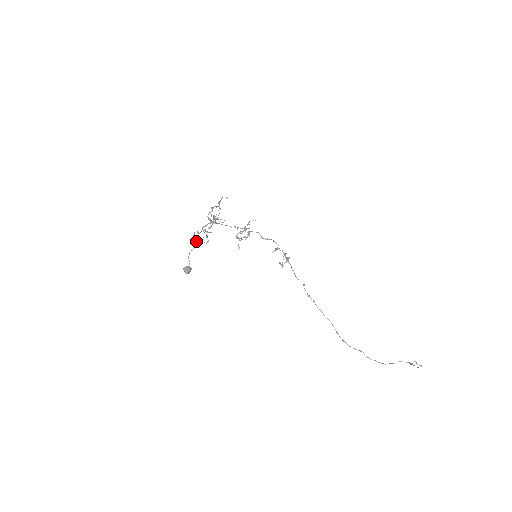
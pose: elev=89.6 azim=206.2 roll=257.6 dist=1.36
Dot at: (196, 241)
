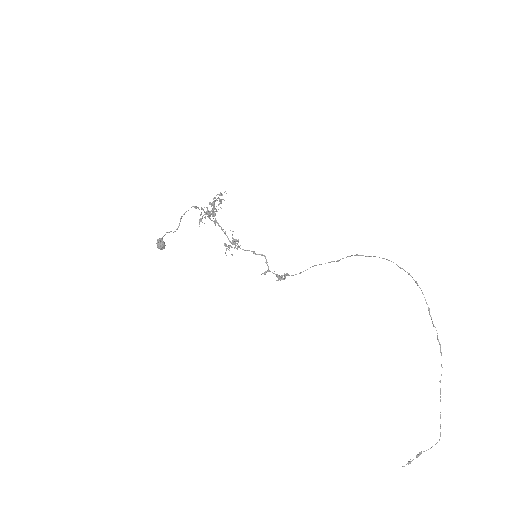
Dot at: occluded
